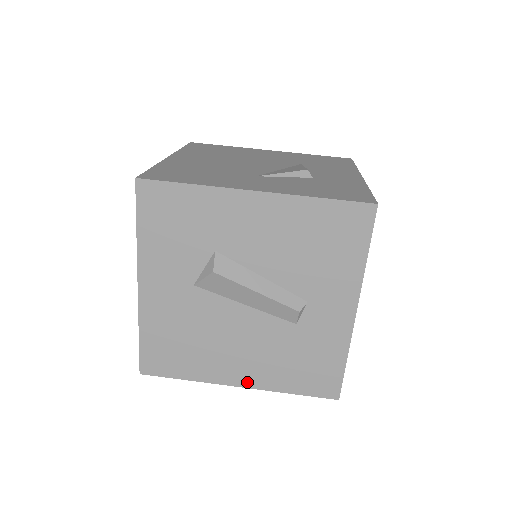
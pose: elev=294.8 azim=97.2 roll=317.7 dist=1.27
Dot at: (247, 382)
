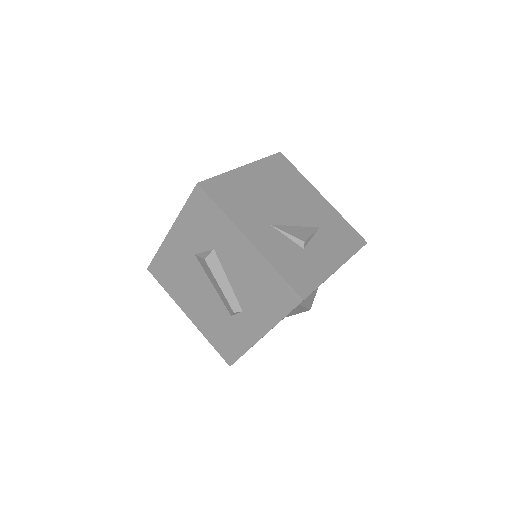
Dot at: (193, 319)
